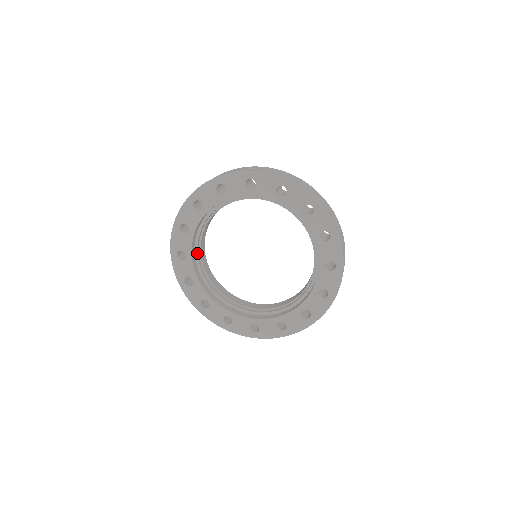
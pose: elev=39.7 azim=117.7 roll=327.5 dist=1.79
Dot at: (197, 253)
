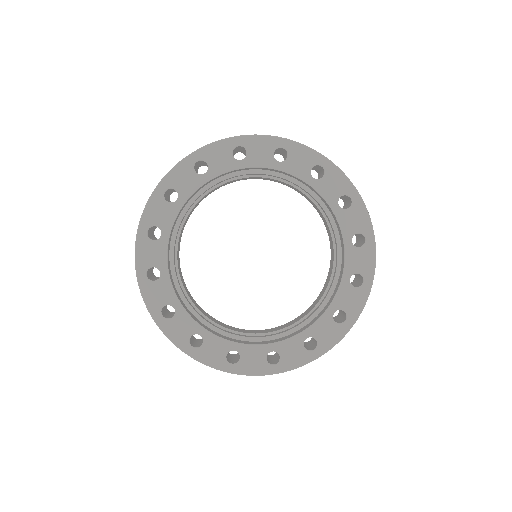
Dot at: (189, 207)
